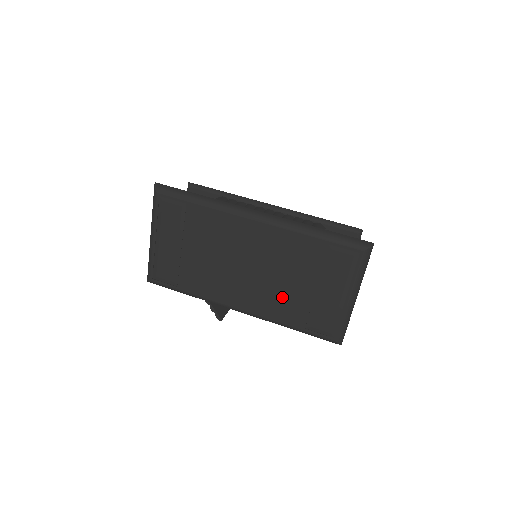
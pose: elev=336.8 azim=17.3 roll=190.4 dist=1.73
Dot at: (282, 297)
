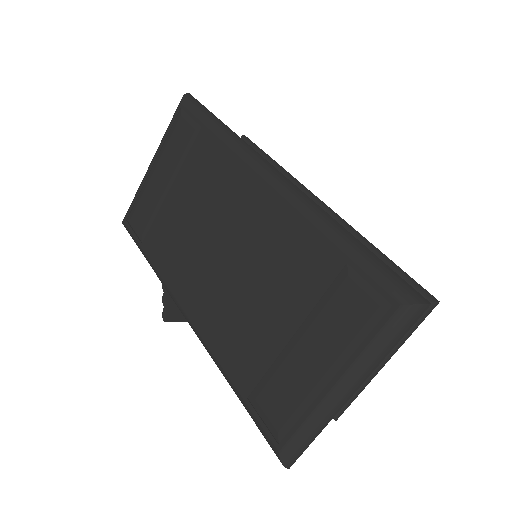
Dot at: (242, 324)
